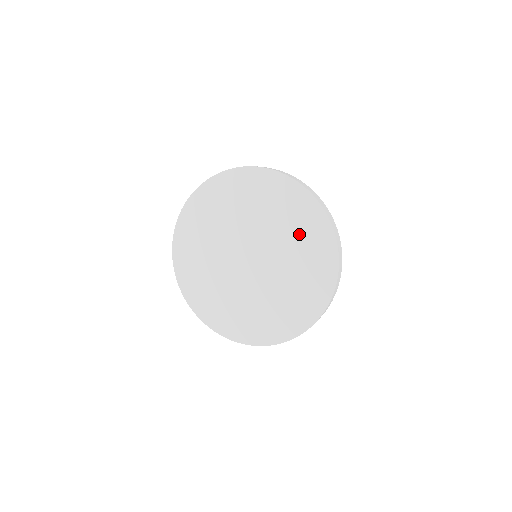
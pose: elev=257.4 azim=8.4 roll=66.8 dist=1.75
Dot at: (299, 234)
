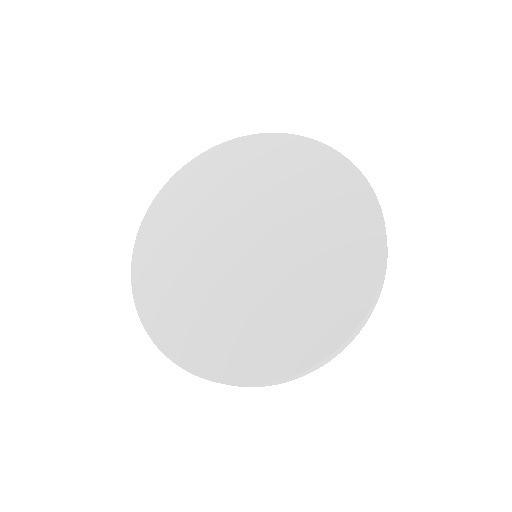
Dot at: (330, 216)
